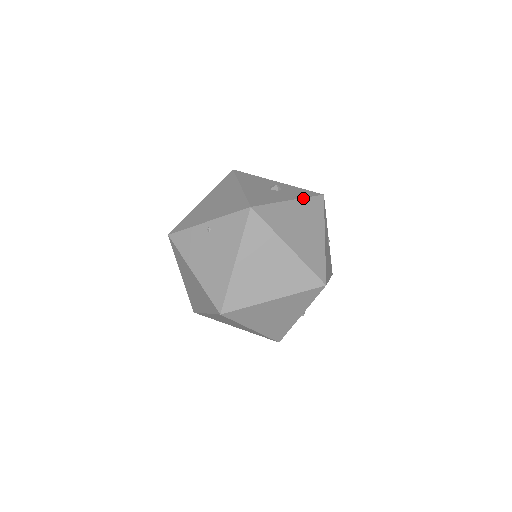
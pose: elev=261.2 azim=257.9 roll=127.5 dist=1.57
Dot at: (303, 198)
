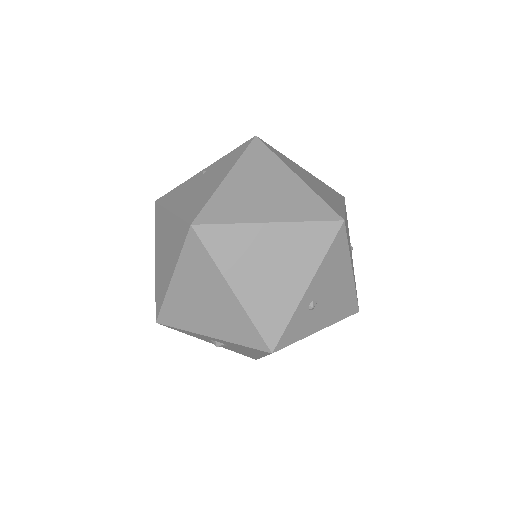
Dot at: occluded
